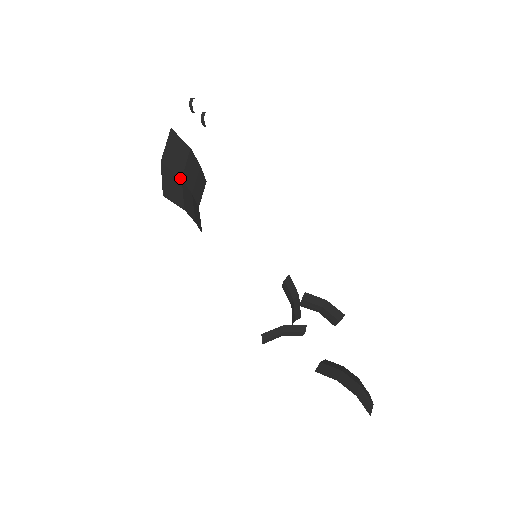
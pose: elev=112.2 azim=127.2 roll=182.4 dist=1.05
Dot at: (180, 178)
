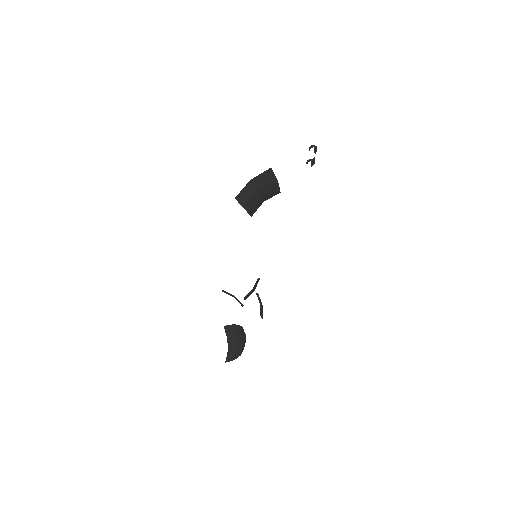
Dot at: (257, 190)
